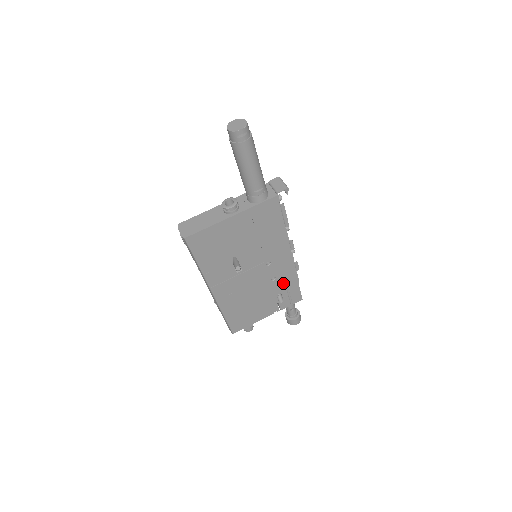
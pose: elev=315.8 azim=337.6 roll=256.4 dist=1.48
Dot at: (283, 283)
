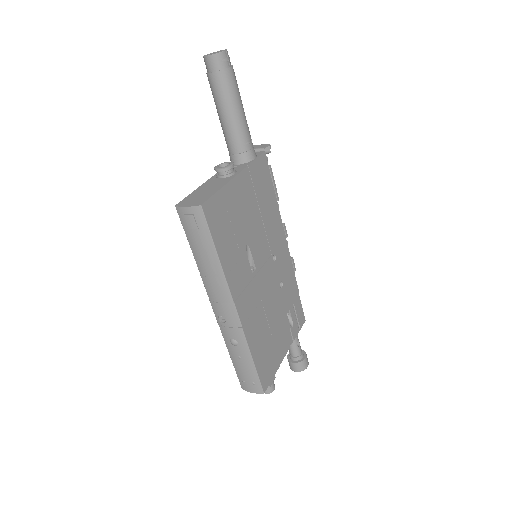
Dot at: (288, 293)
